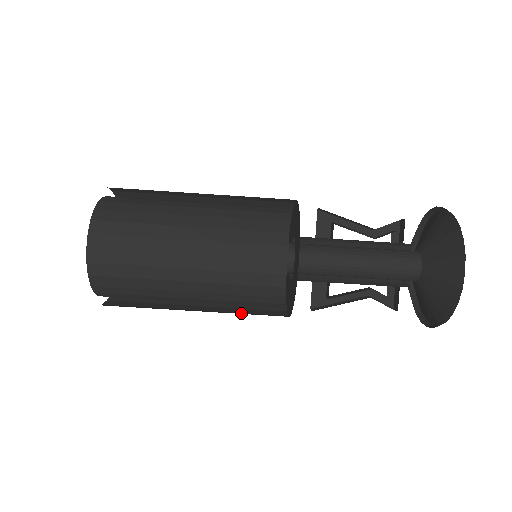
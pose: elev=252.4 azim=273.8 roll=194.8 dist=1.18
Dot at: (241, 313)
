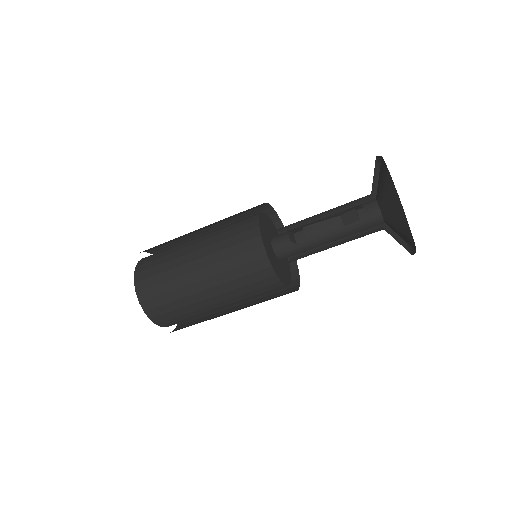
Dot at: occluded
